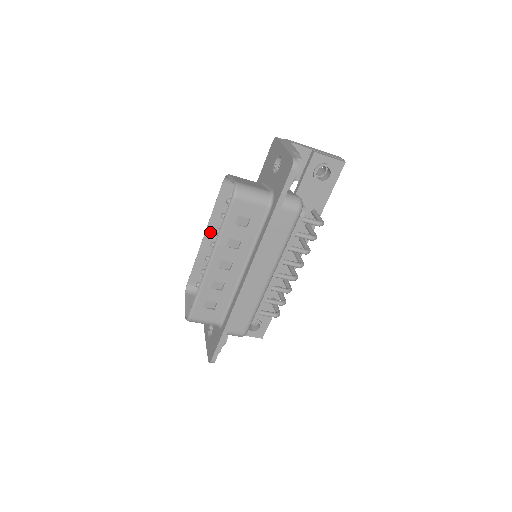
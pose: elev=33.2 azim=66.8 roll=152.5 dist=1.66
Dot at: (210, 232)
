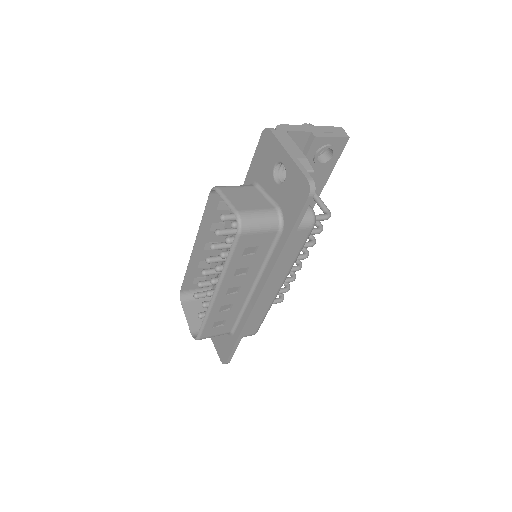
Dot at: (200, 243)
